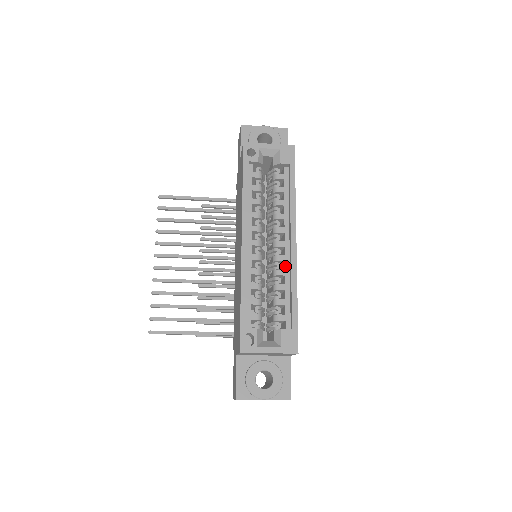
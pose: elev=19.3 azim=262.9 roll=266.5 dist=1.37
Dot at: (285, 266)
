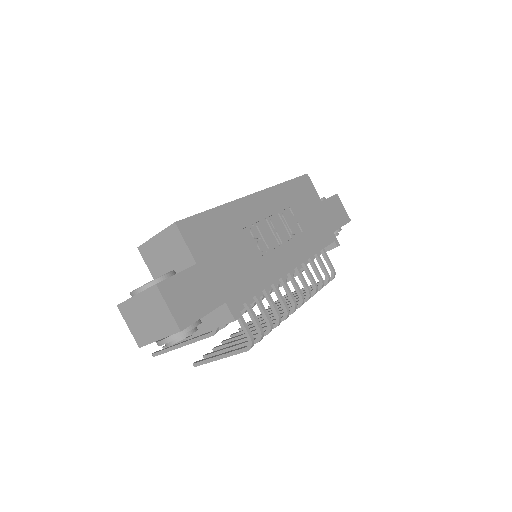
Dot at: occluded
